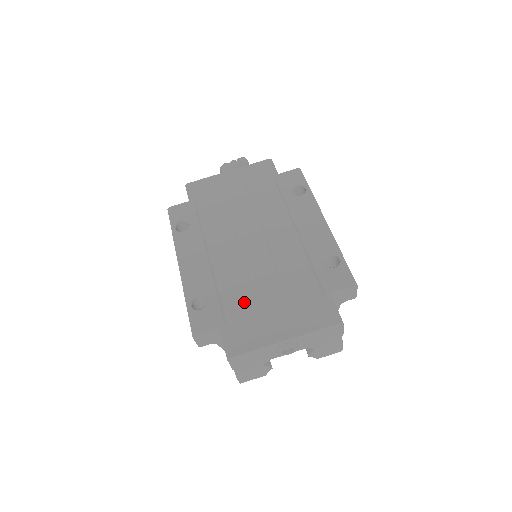
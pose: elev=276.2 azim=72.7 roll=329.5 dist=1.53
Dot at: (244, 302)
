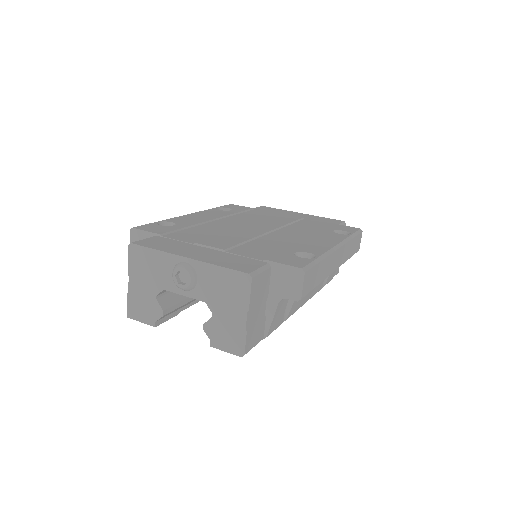
Dot at: (196, 237)
